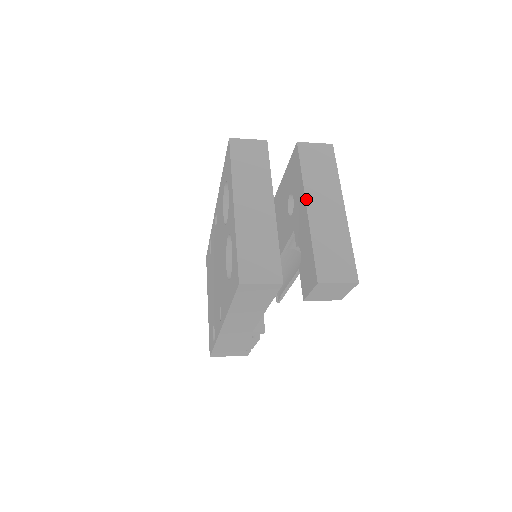
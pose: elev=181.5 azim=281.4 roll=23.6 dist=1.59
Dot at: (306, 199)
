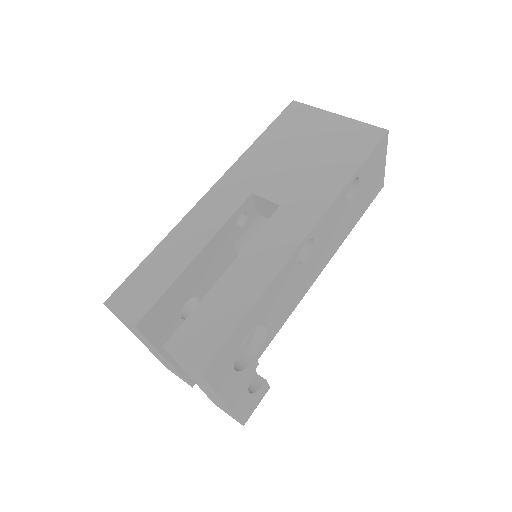
Dot at: (190, 377)
